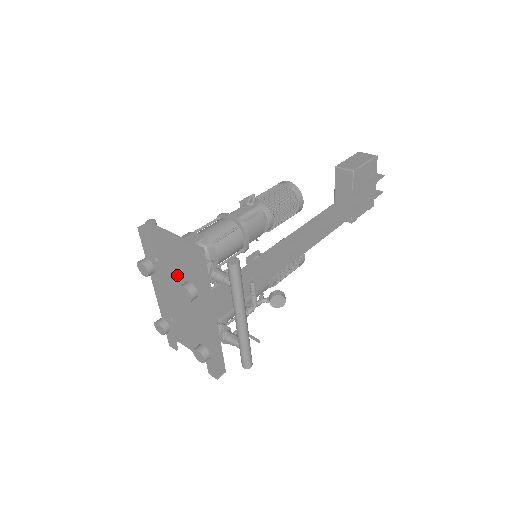
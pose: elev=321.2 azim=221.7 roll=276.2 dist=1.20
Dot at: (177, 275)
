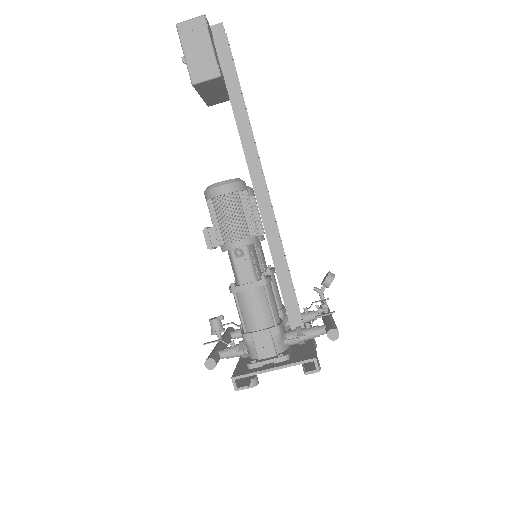
Dot at: occluded
